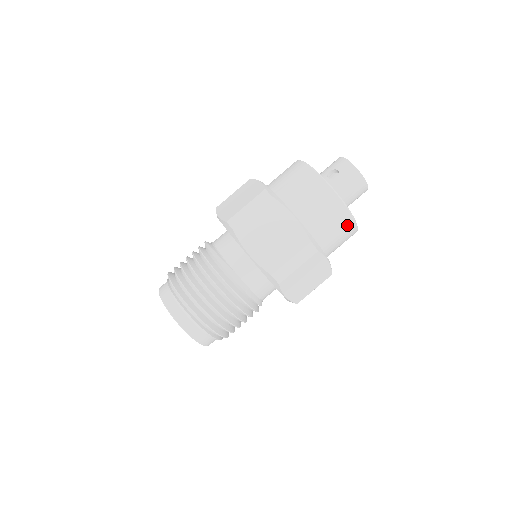
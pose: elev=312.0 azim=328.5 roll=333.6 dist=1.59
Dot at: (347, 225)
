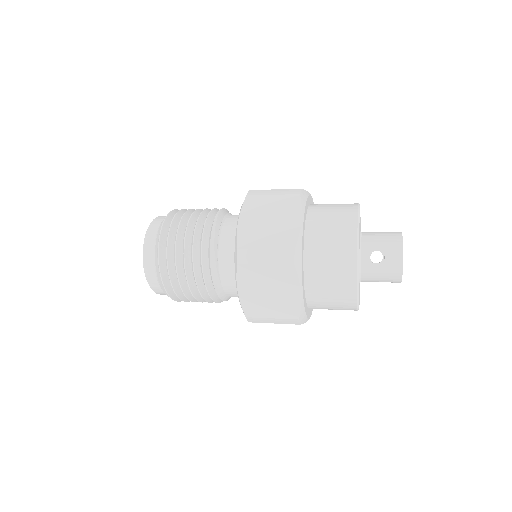
Dot at: occluded
